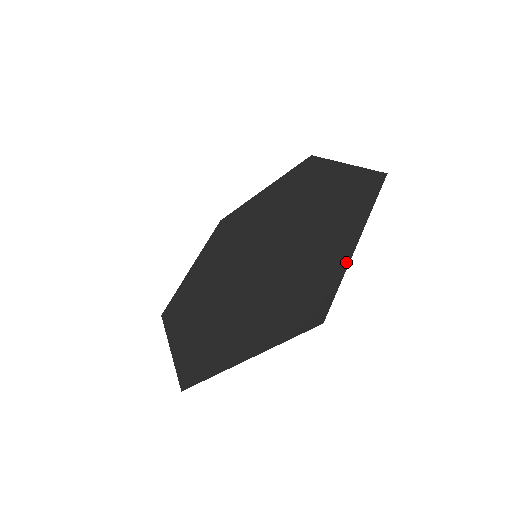
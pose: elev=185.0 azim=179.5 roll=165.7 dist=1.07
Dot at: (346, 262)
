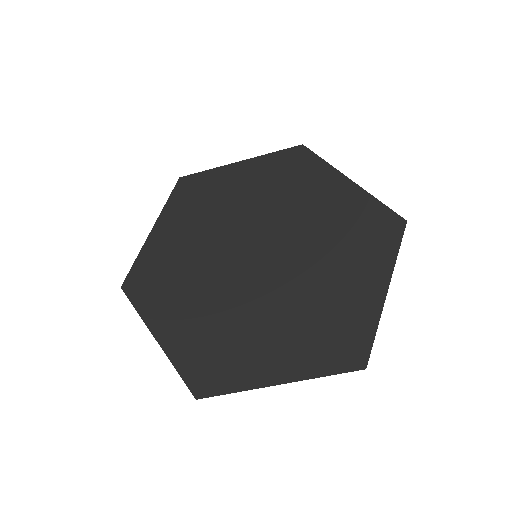
Dot at: (379, 309)
